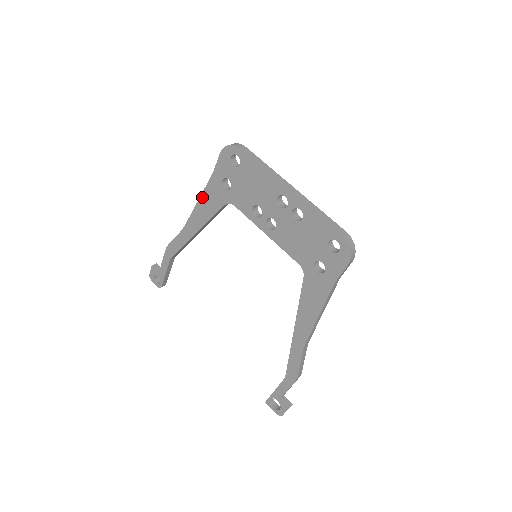
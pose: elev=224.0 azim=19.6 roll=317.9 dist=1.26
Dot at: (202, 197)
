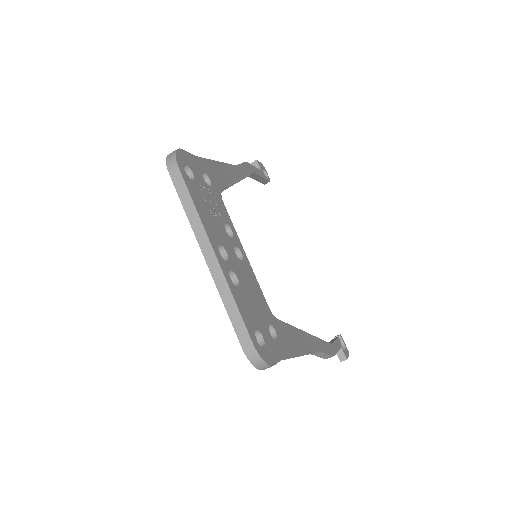
Dot at: occluded
